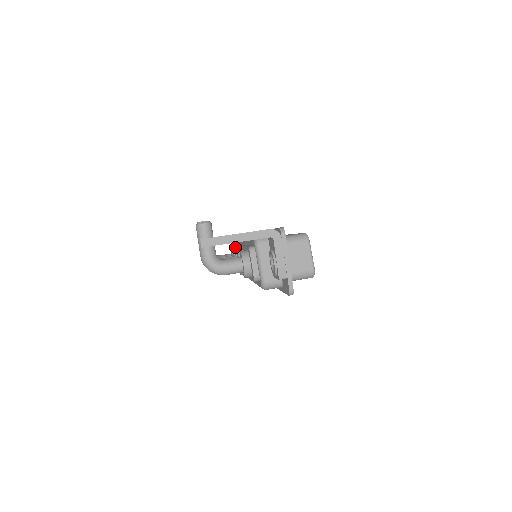
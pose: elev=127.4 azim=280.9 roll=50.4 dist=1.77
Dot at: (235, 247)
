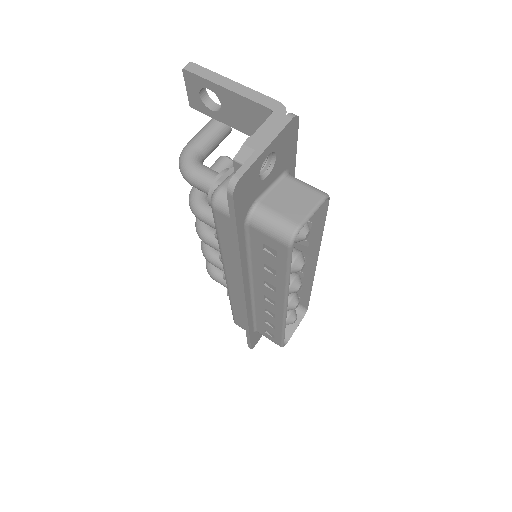
Dot at: occluded
